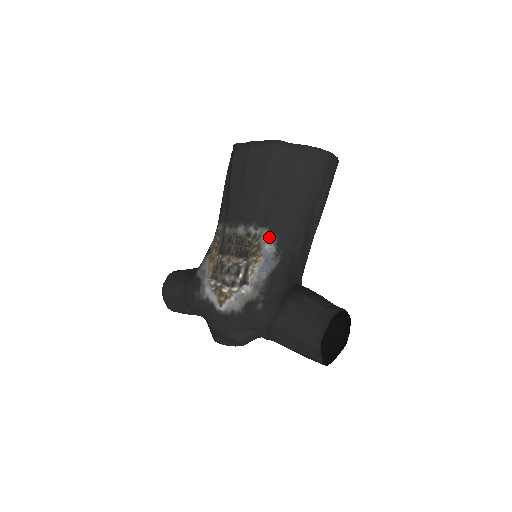
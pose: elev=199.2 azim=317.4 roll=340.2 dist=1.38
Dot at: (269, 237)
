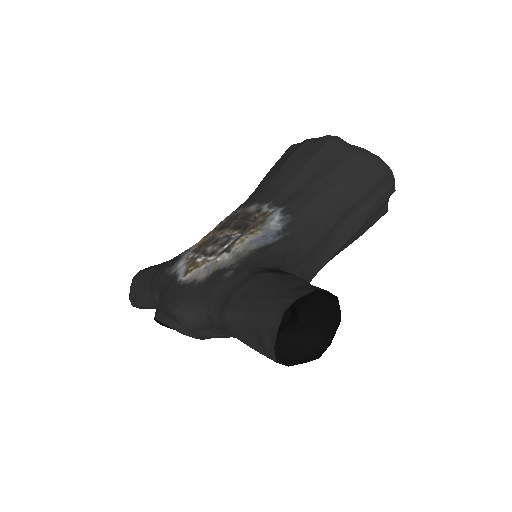
Dot at: (280, 215)
